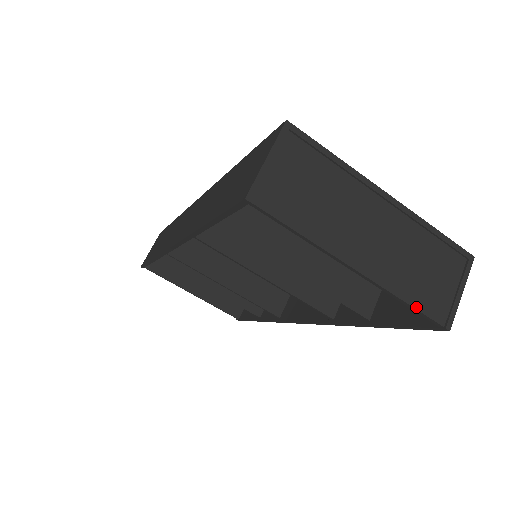
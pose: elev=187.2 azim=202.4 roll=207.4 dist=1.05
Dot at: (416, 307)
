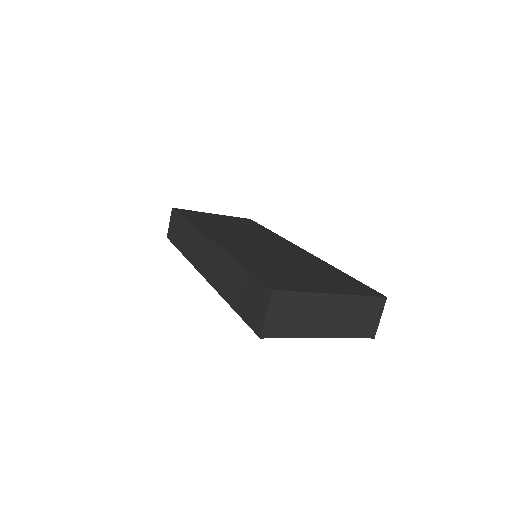
Dot at: (355, 337)
